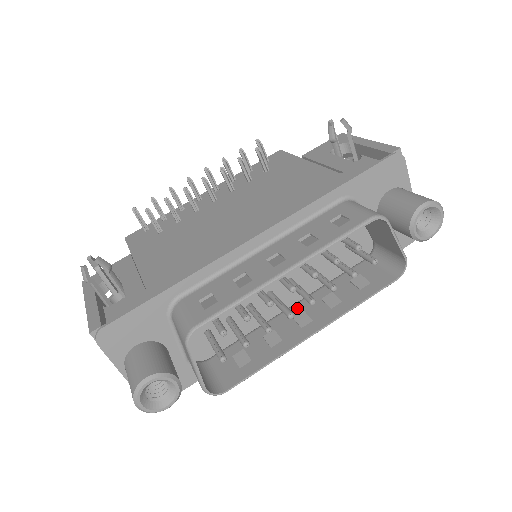
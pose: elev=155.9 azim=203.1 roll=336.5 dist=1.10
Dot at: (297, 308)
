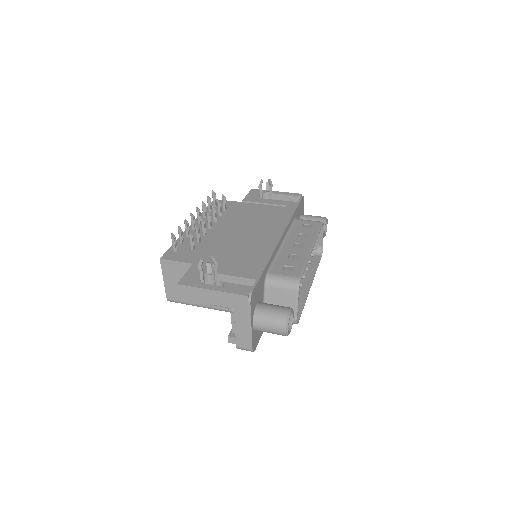
Dot at: occluded
